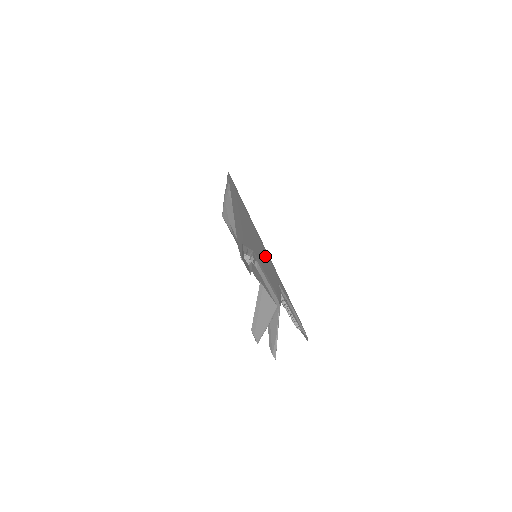
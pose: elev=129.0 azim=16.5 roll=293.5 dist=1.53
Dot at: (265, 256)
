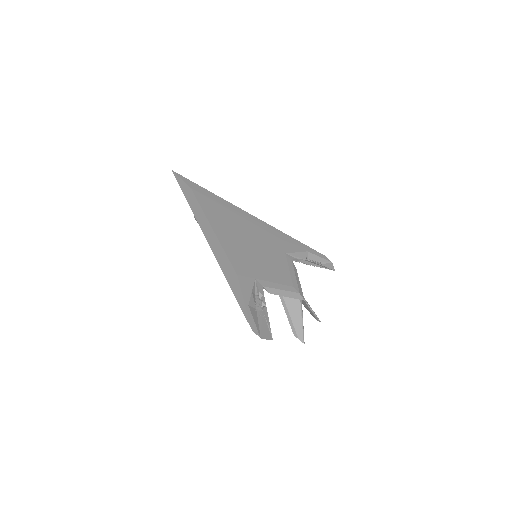
Dot at: (261, 240)
